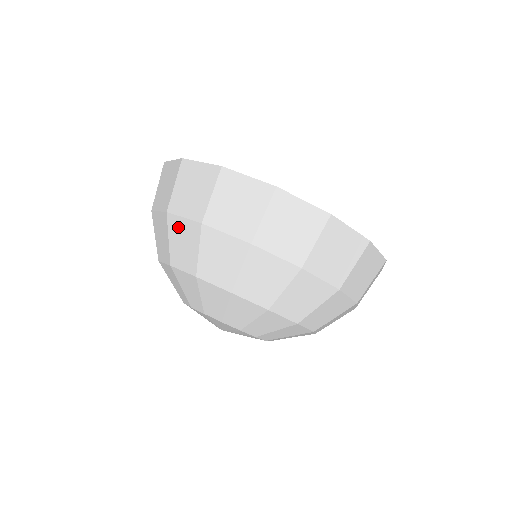
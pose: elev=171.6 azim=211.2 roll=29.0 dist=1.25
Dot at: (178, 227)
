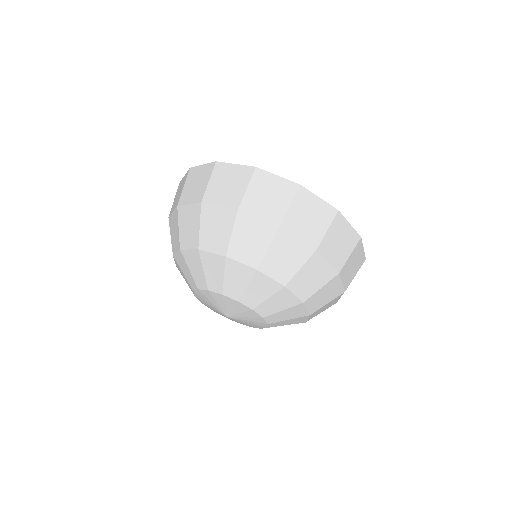
Dot at: (172, 222)
